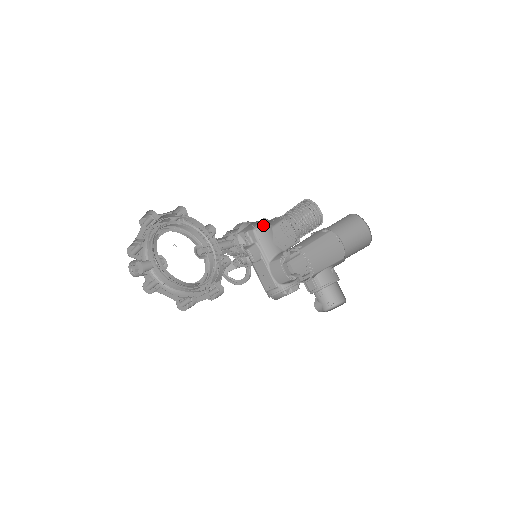
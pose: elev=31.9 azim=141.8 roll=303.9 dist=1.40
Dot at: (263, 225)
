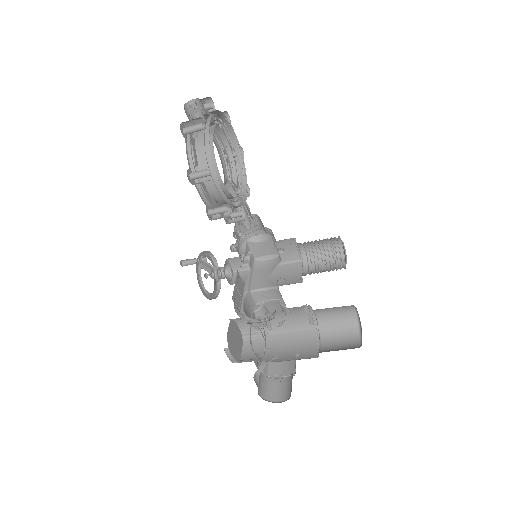
Dot at: (279, 245)
